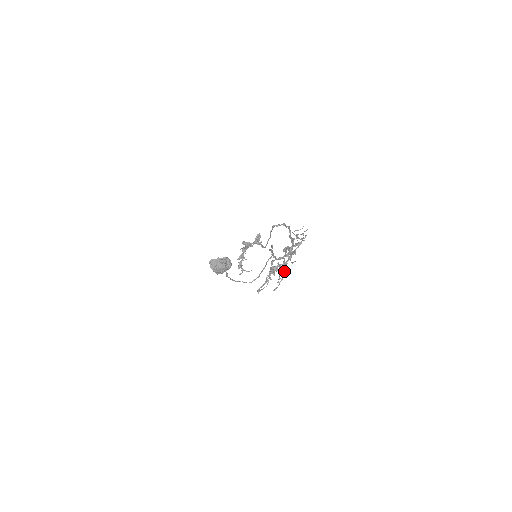
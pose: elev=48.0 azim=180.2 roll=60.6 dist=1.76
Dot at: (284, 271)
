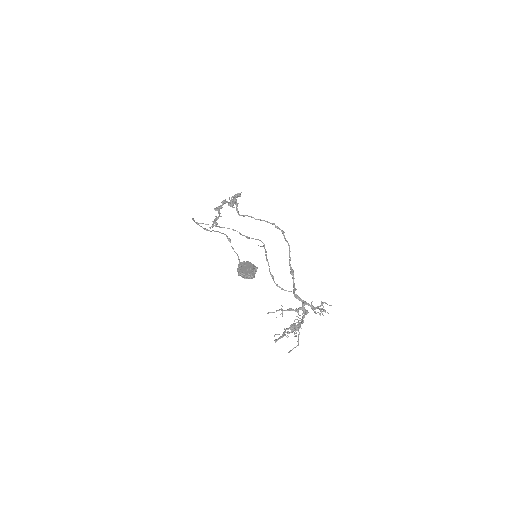
Dot at: (296, 330)
